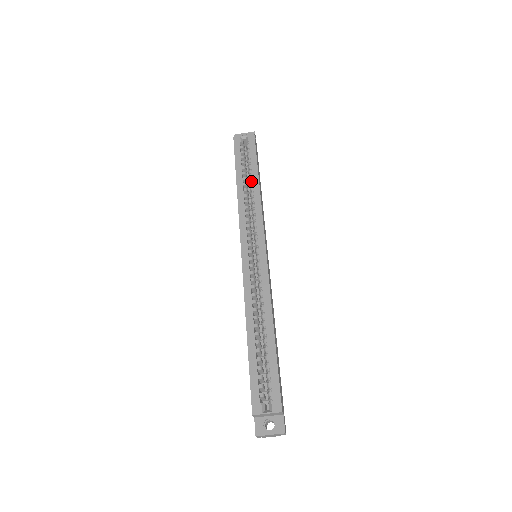
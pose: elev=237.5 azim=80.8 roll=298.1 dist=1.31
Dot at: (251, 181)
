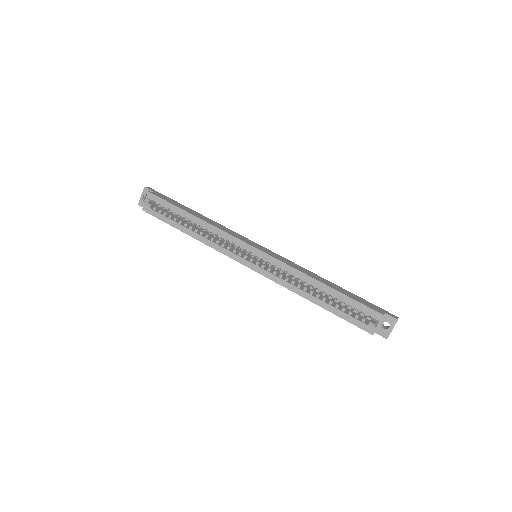
Dot at: (191, 221)
